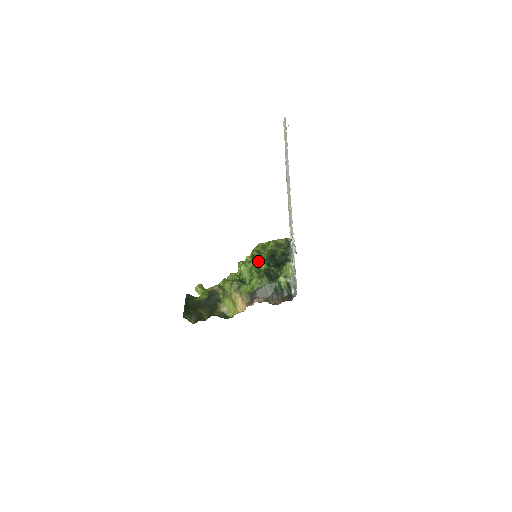
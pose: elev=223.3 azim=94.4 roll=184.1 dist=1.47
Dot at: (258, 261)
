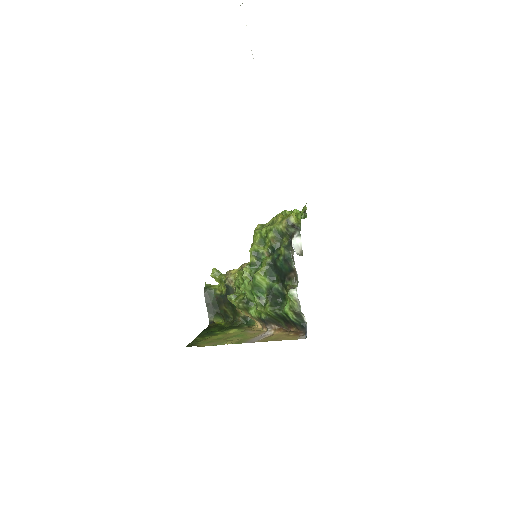
Dot at: (256, 283)
